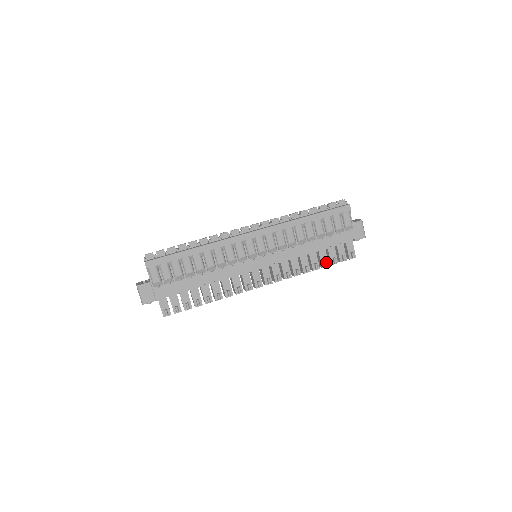
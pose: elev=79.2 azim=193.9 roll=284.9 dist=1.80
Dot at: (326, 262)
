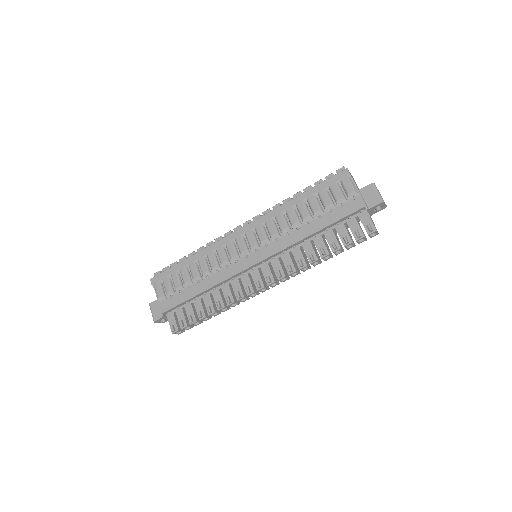
Dot at: (333, 243)
